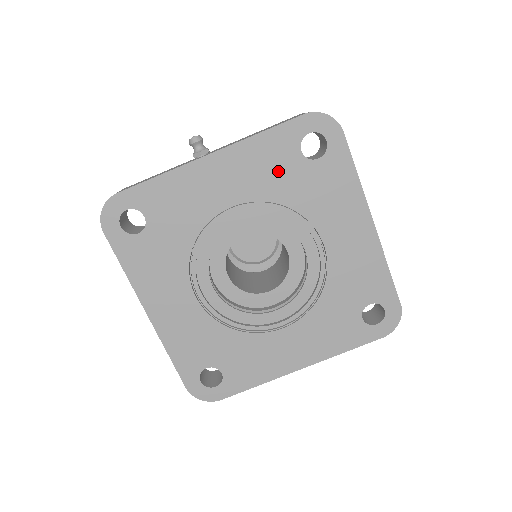
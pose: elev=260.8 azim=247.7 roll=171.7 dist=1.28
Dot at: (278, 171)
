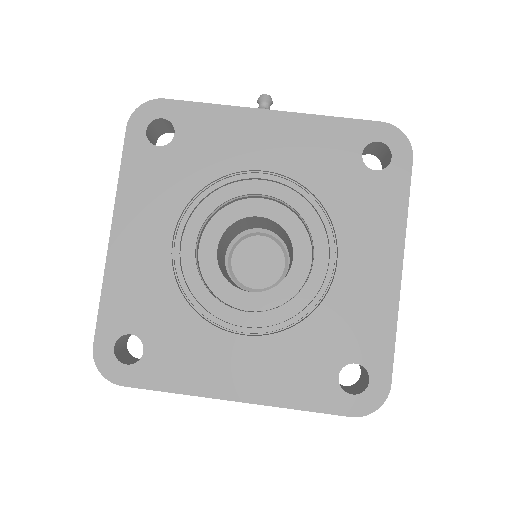
Dot at: (329, 161)
